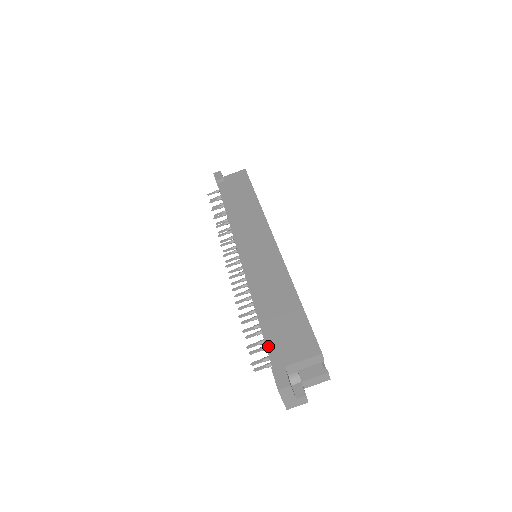
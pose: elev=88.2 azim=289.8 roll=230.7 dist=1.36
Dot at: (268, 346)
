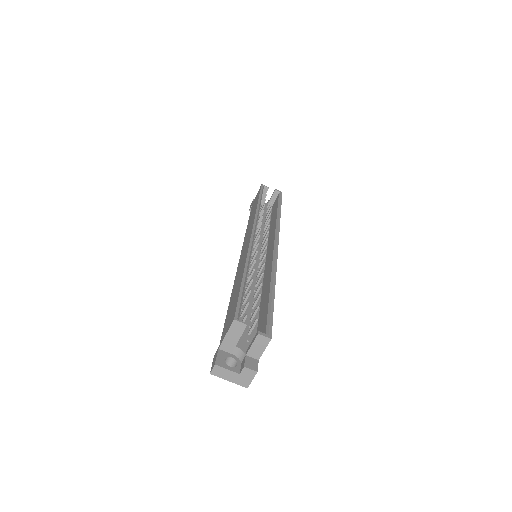
Dot at: occluded
